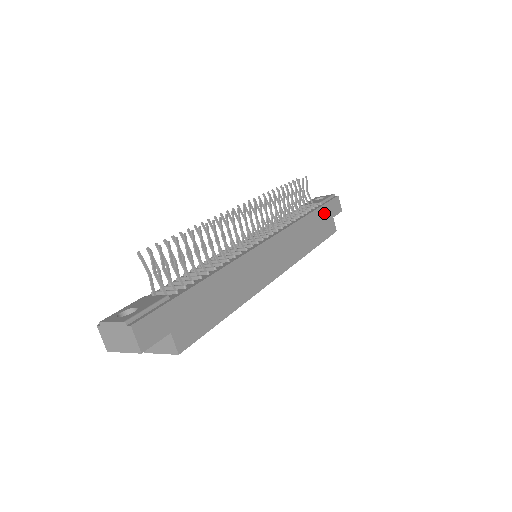
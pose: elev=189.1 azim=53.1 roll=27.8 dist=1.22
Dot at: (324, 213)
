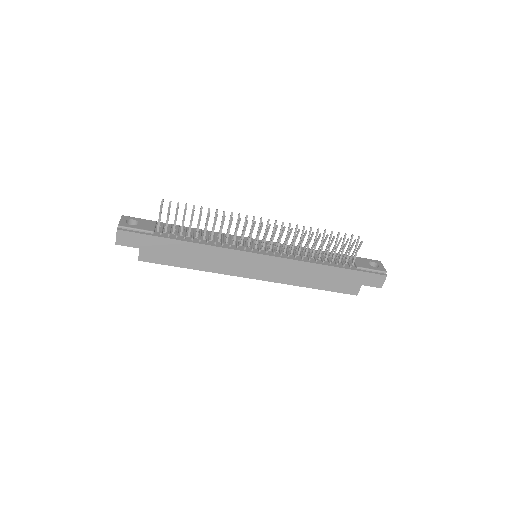
Dot at: (351, 276)
